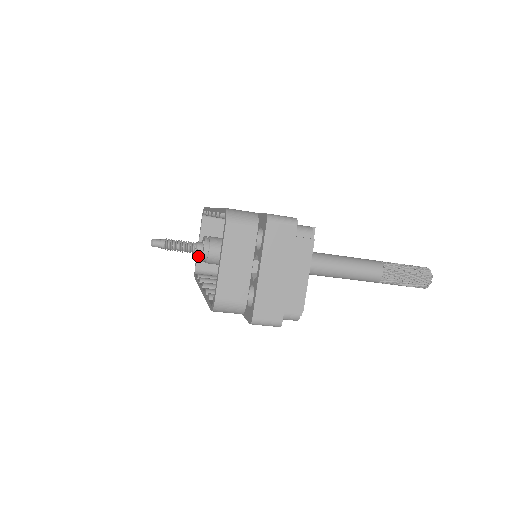
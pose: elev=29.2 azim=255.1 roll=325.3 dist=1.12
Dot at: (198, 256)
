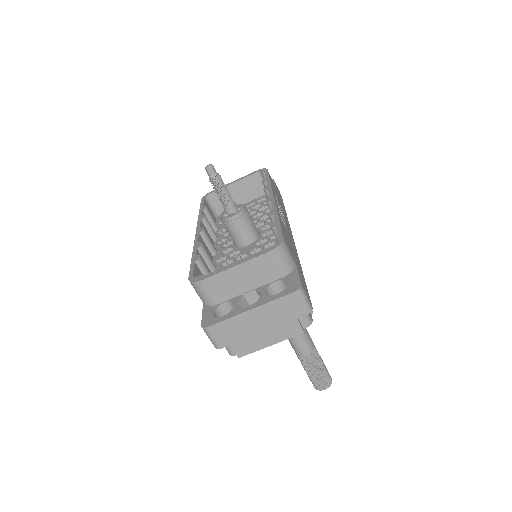
Dot at: occluded
